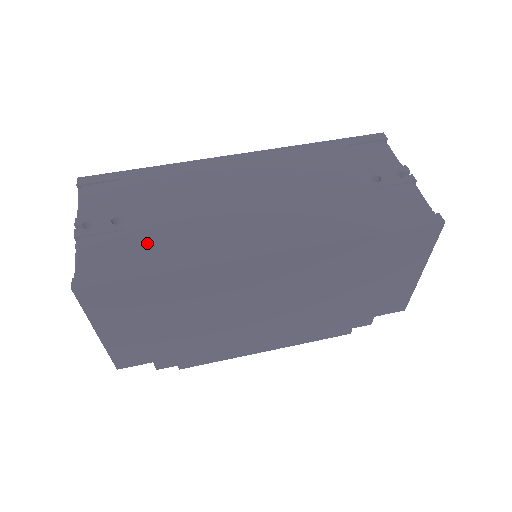
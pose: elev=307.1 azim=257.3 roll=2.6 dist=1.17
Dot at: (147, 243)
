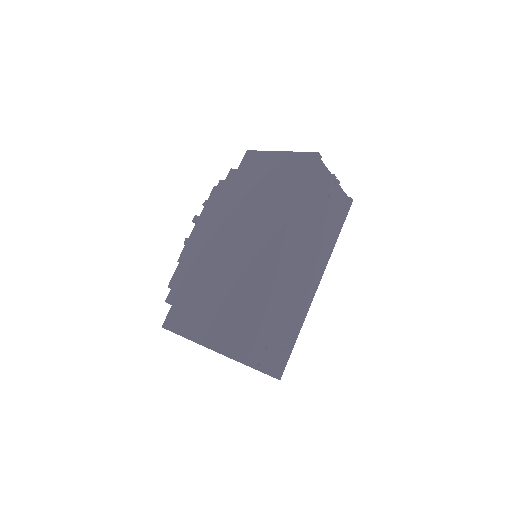
Dot at: (285, 337)
